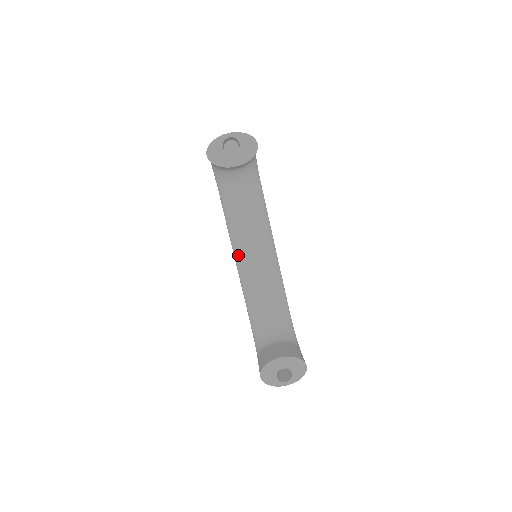
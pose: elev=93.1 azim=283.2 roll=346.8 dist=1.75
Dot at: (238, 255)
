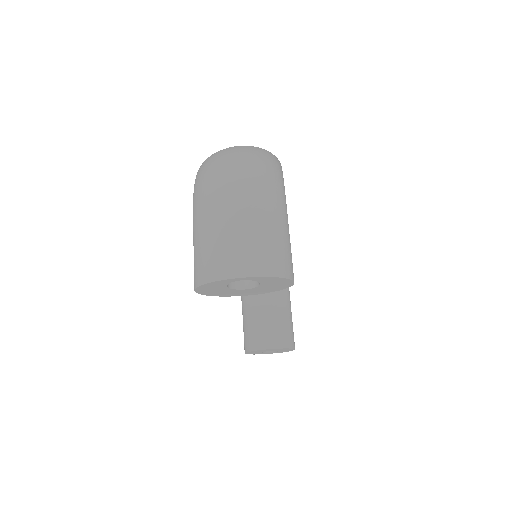
Dot at: occluded
